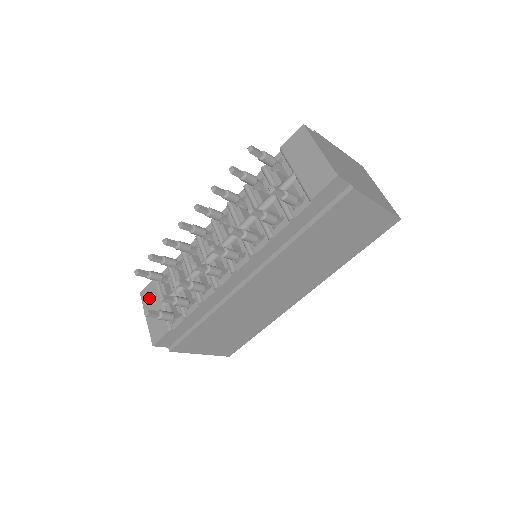
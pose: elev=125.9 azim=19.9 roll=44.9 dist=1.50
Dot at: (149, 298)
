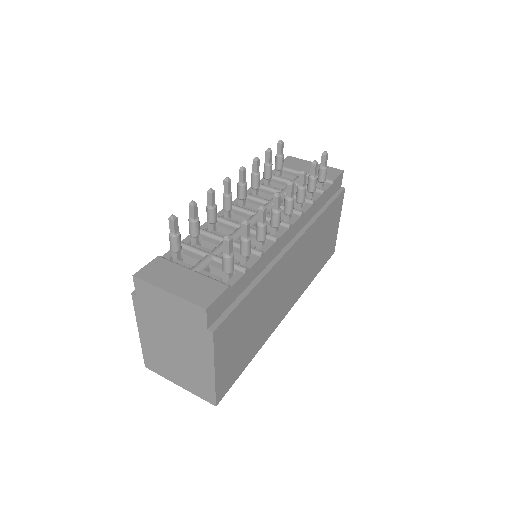
Dot at: (160, 273)
